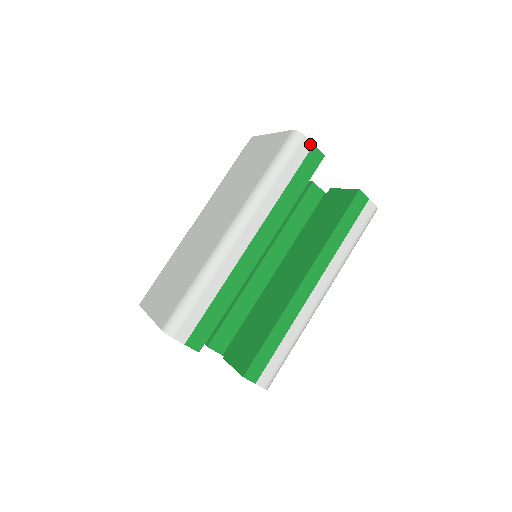
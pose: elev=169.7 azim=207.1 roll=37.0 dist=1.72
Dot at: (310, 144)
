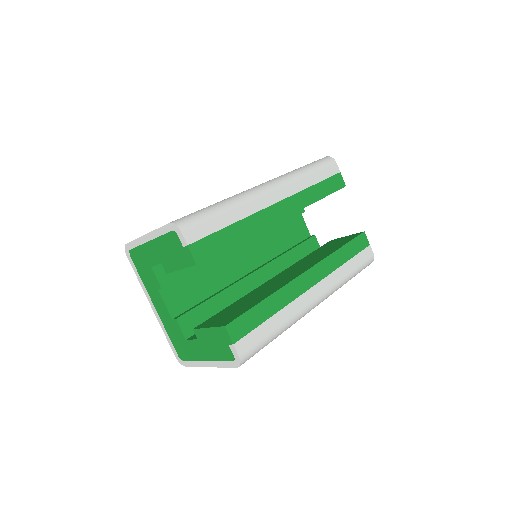
Dot at: (338, 170)
